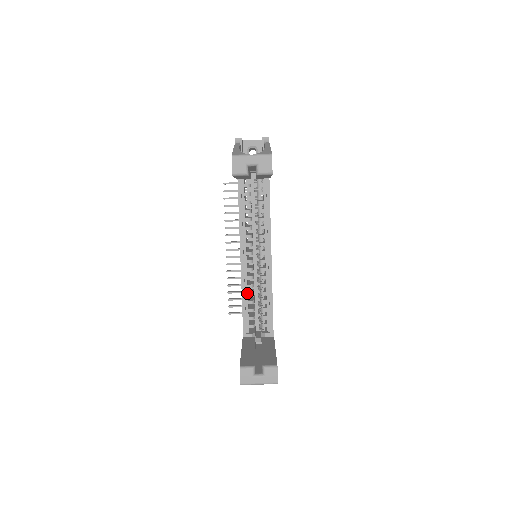
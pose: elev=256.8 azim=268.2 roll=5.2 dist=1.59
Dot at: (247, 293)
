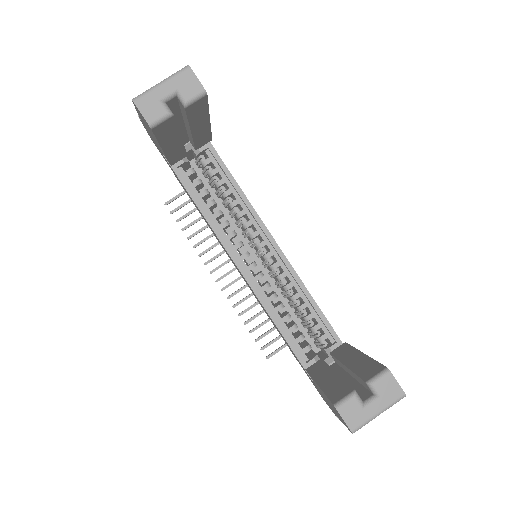
Dot at: (274, 309)
